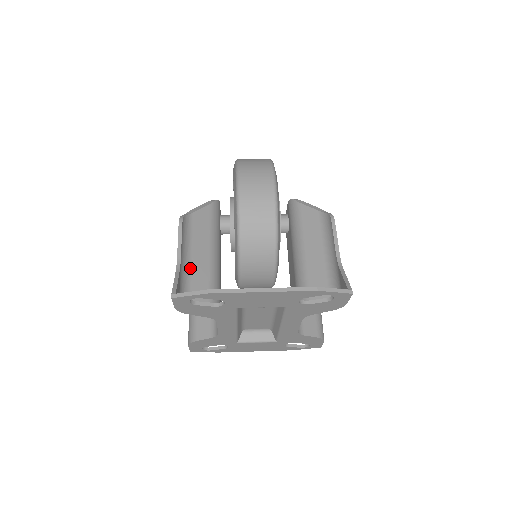
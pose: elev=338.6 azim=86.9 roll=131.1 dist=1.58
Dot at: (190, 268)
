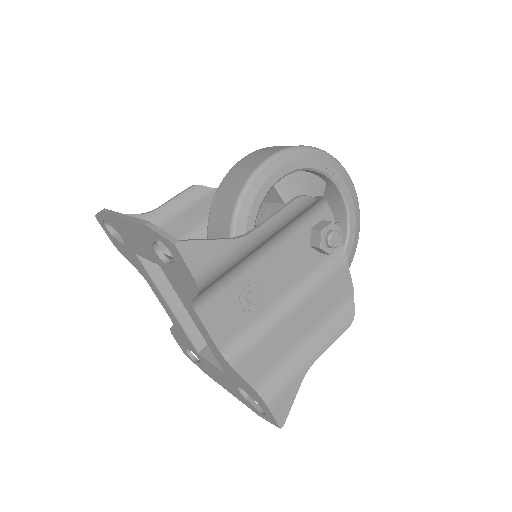
Dot at: (165, 224)
